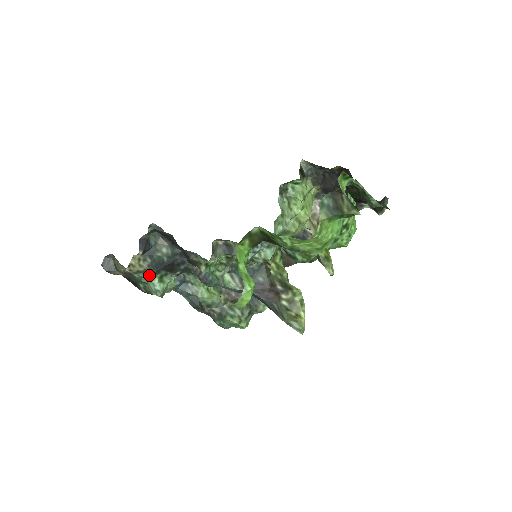
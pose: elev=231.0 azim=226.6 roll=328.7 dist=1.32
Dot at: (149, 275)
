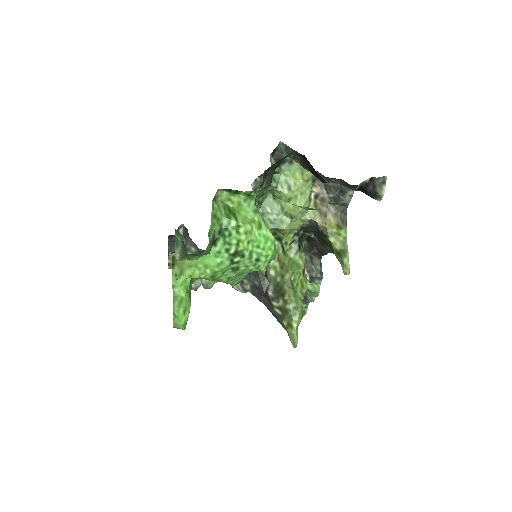
Dot at: occluded
